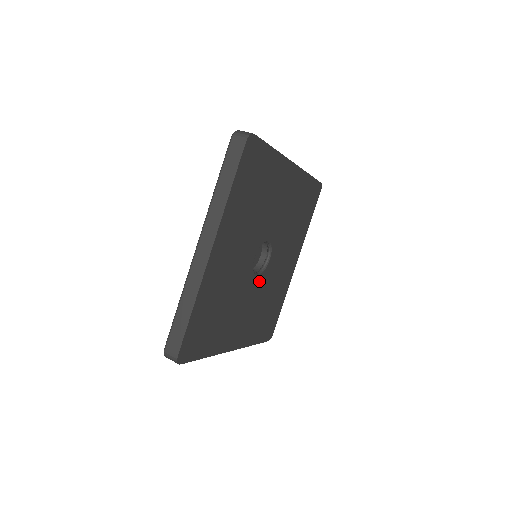
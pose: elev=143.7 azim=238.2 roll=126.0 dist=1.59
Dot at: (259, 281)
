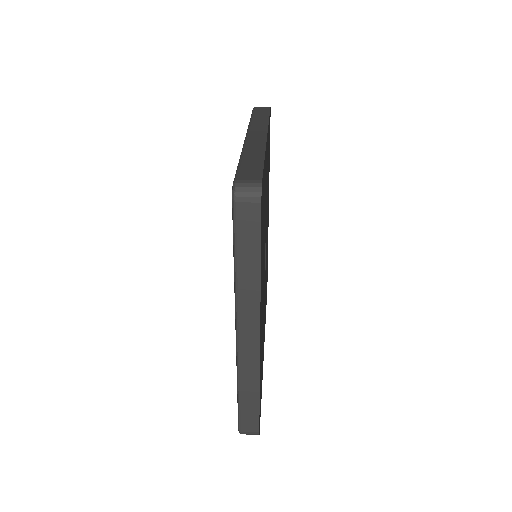
Dot at: (265, 274)
